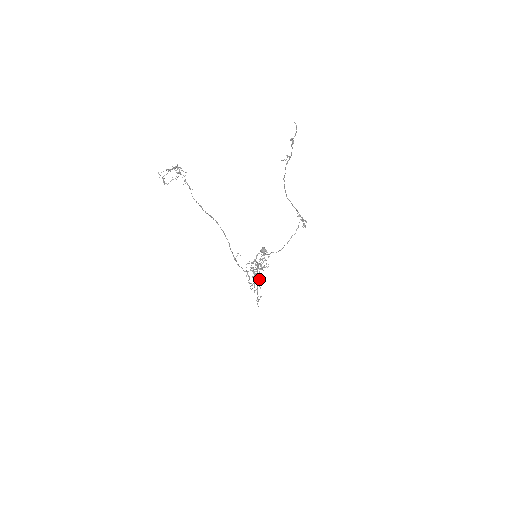
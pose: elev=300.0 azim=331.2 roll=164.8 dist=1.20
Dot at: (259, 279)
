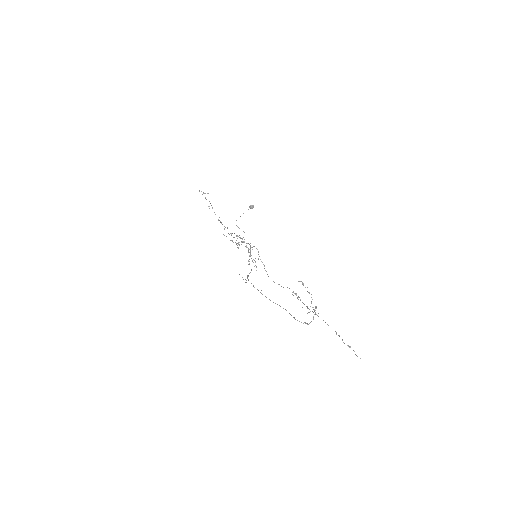
Dot at: occluded
